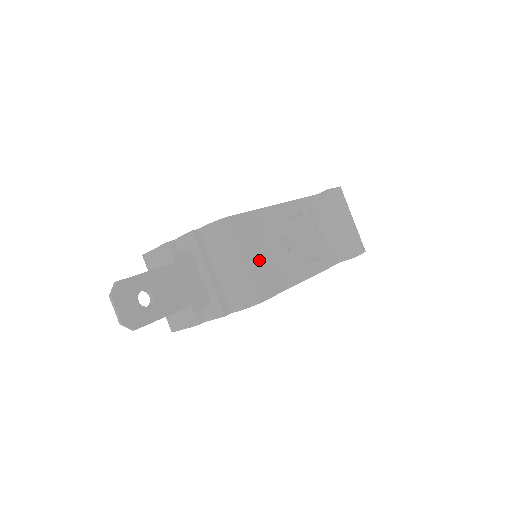
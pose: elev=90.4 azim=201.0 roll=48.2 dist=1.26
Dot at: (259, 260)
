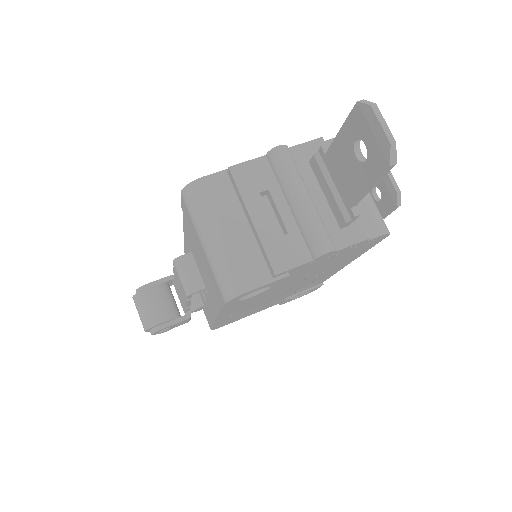
Dot at: occluded
